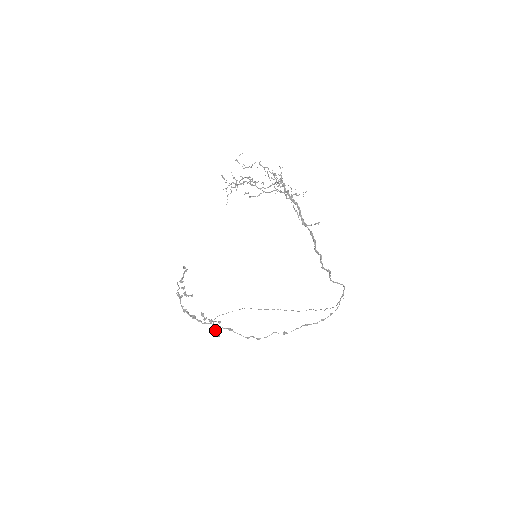
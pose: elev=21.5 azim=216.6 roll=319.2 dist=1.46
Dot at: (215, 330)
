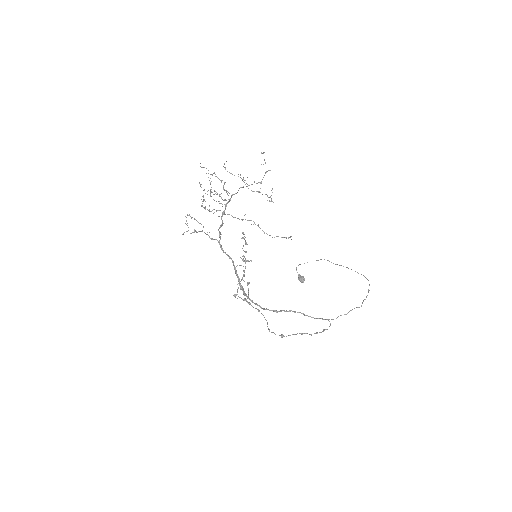
Dot at: (298, 277)
